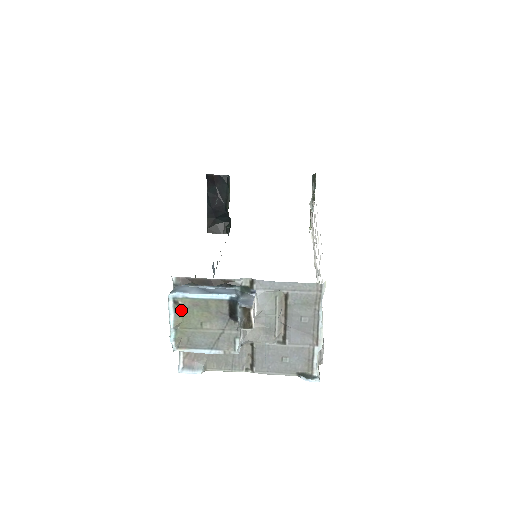
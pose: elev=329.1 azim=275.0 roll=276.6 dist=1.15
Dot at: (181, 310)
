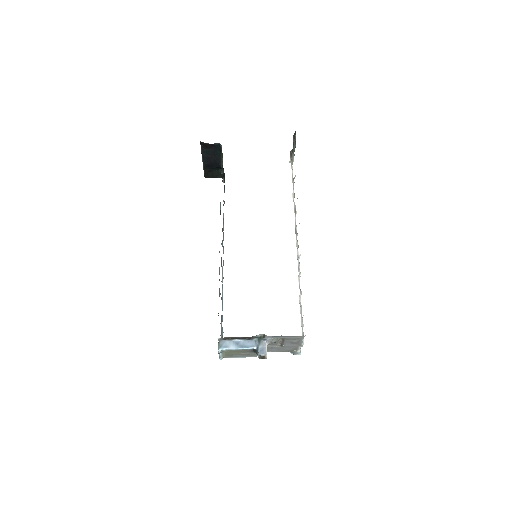
Dot at: (225, 352)
